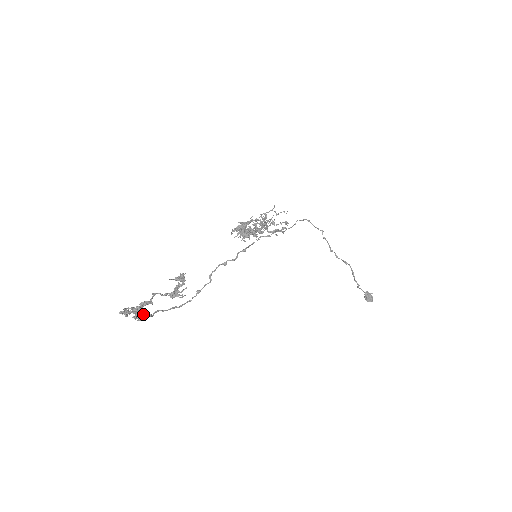
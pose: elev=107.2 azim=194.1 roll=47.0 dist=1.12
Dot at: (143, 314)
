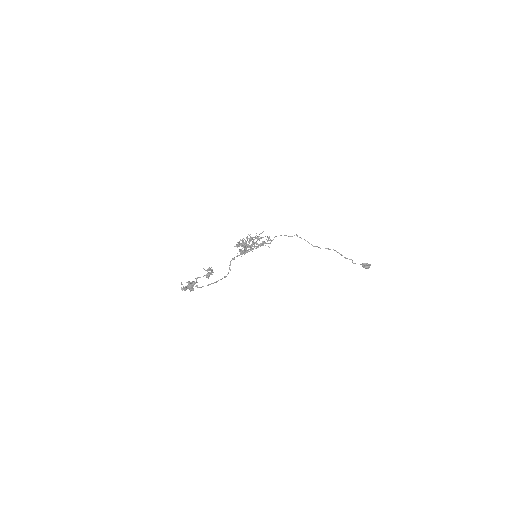
Dot at: (193, 284)
